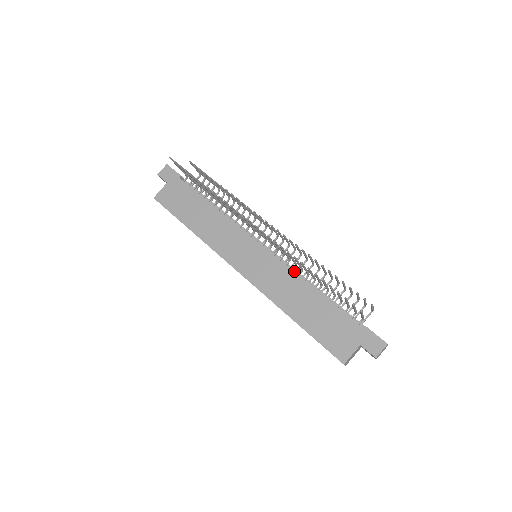
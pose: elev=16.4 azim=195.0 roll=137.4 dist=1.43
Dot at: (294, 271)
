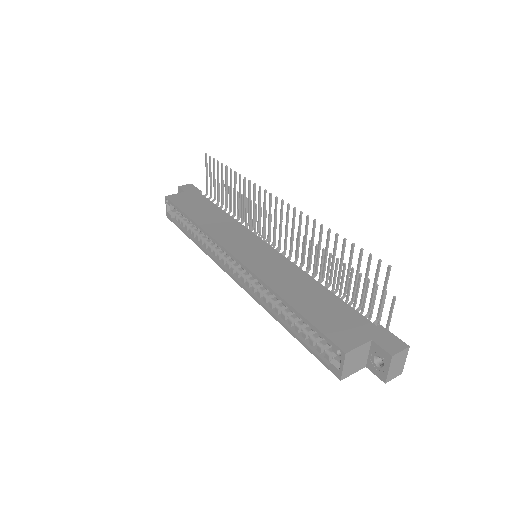
Dot at: occluded
